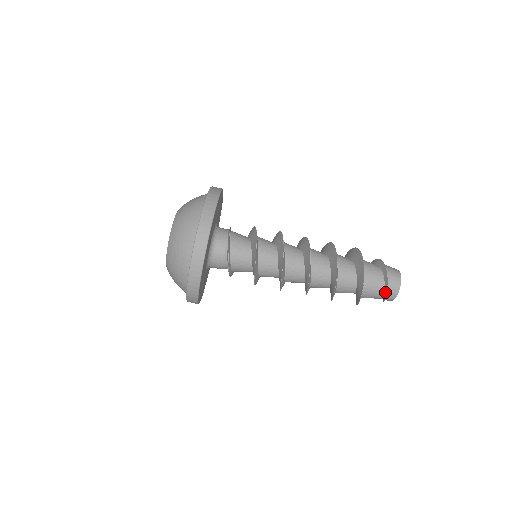
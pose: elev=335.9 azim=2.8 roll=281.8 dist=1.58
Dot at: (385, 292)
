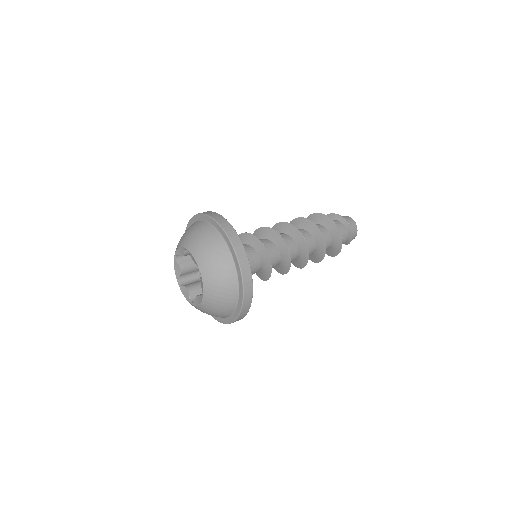
Dot at: (349, 241)
